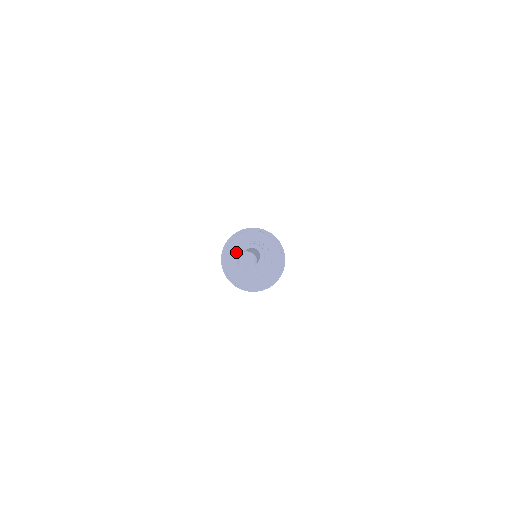
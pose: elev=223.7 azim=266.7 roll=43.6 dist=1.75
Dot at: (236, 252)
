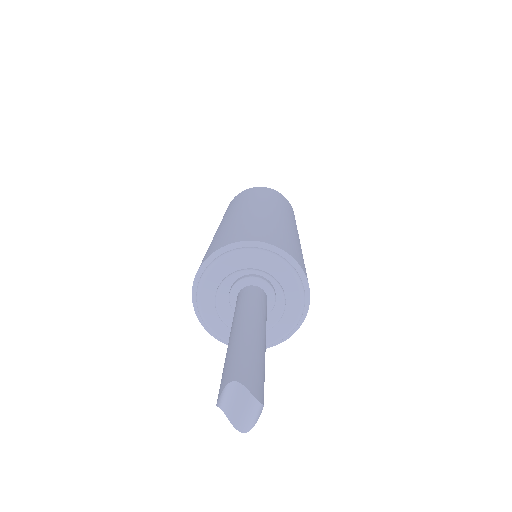
Dot at: (225, 280)
